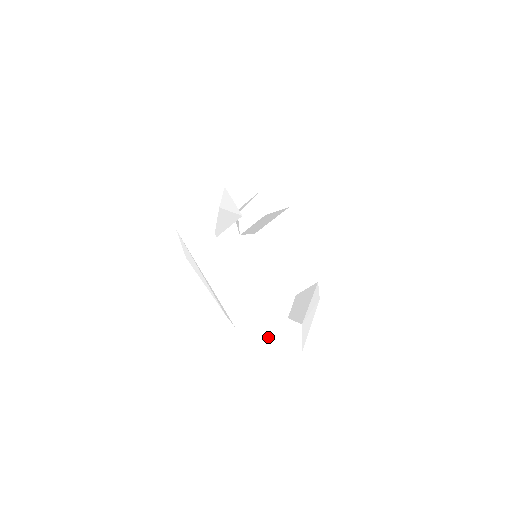
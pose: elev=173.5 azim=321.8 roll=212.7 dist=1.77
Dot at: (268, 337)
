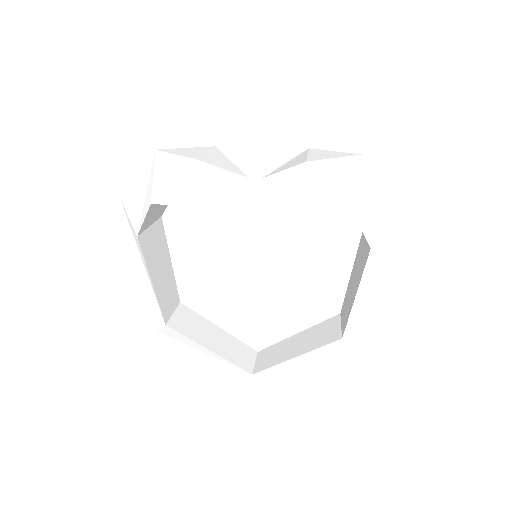
Dot at: (203, 357)
